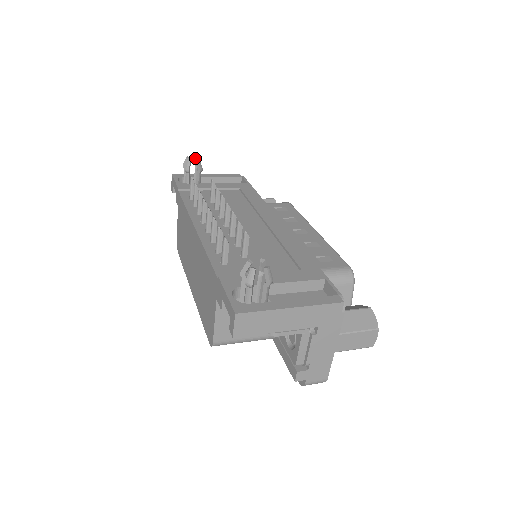
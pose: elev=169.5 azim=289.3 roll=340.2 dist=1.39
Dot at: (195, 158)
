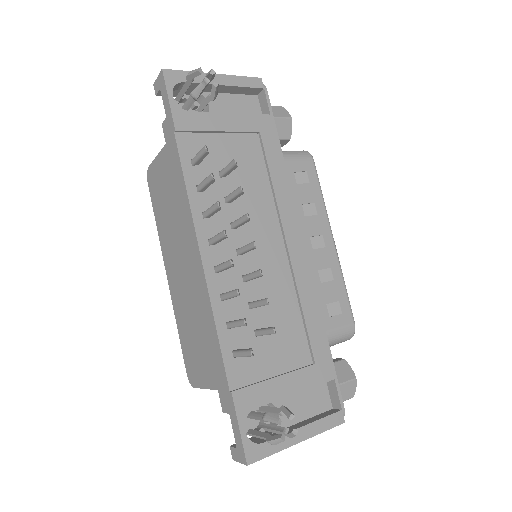
Dot at: (211, 73)
